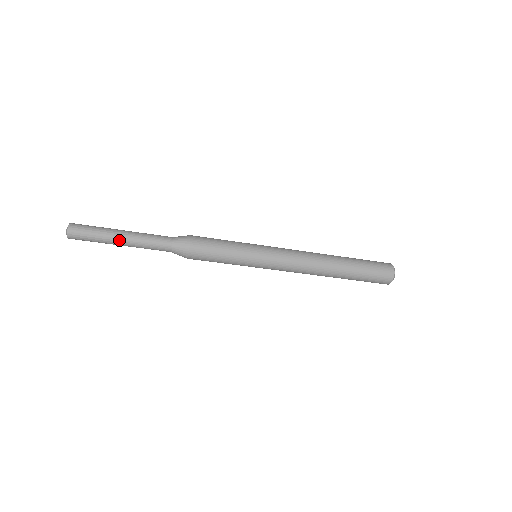
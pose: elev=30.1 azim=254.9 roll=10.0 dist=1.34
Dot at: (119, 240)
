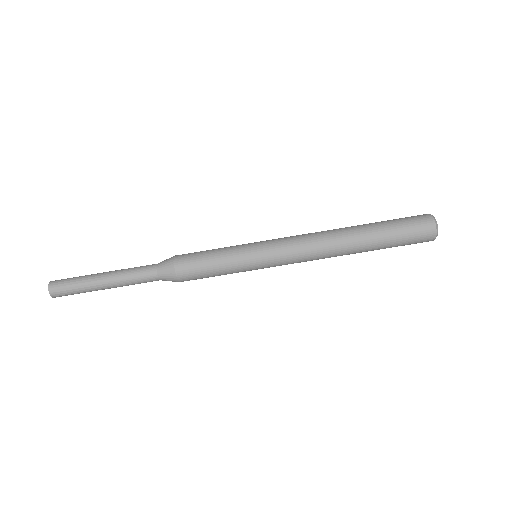
Dot at: (101, 274)
